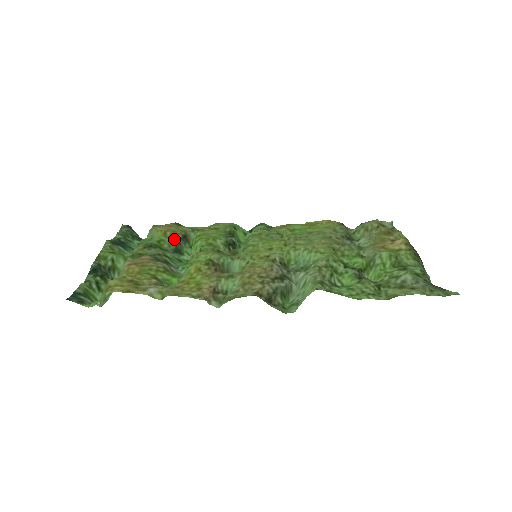
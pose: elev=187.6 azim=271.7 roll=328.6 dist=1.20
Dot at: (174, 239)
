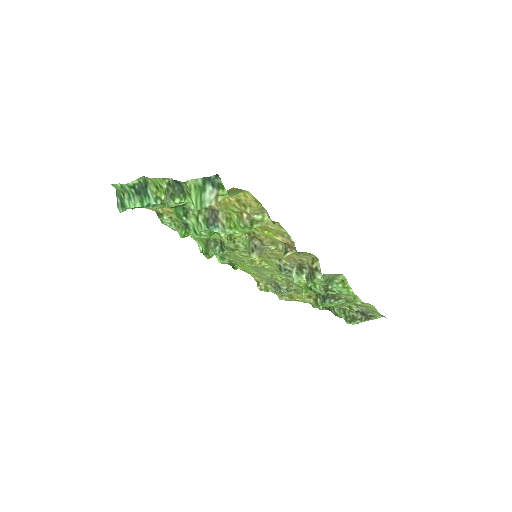
Dot at: occluded
